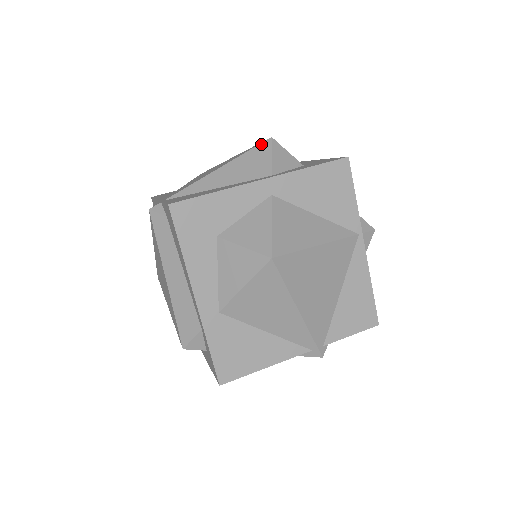
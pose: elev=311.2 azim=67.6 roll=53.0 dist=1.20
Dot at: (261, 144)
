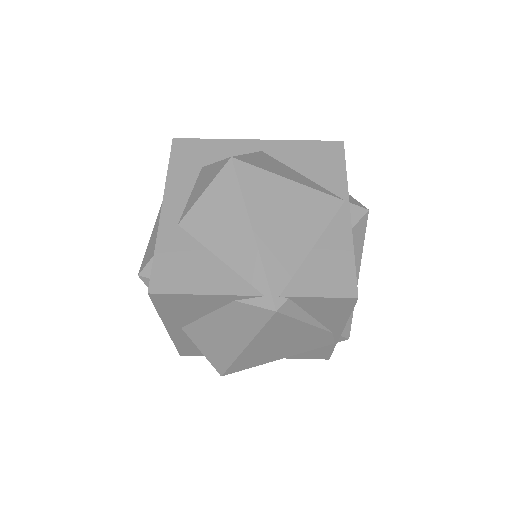
Dot at: occluded
